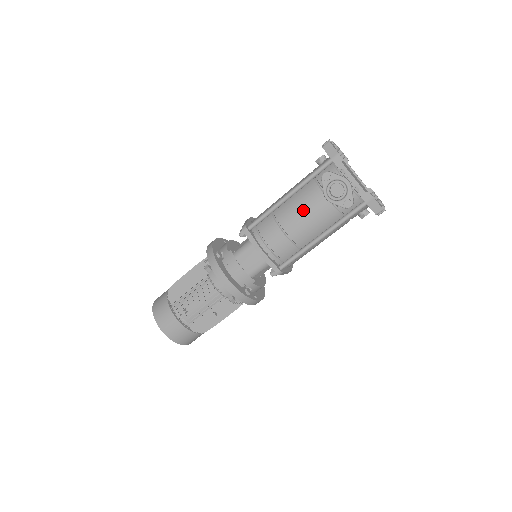
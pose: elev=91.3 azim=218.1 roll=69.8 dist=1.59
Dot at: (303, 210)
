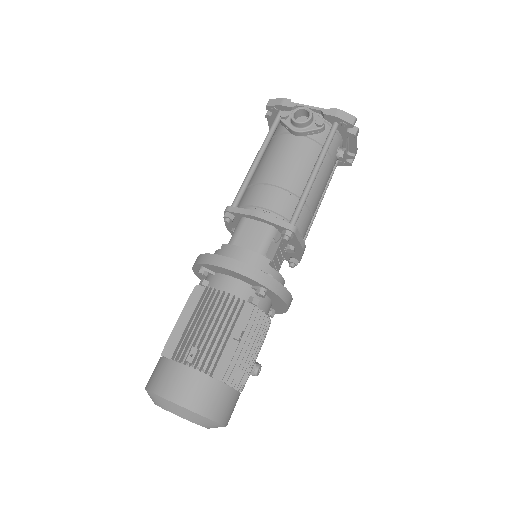
Dot at: (280, 157)
